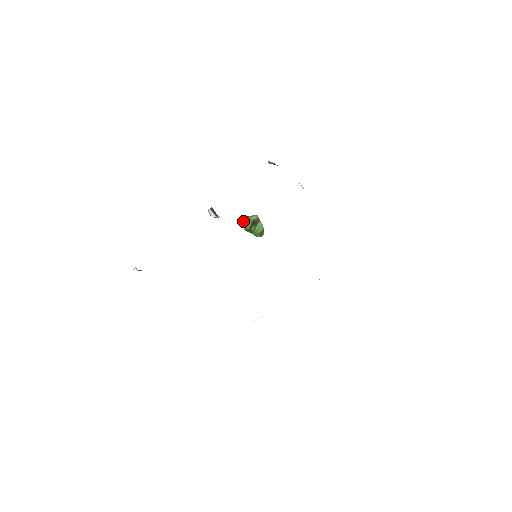
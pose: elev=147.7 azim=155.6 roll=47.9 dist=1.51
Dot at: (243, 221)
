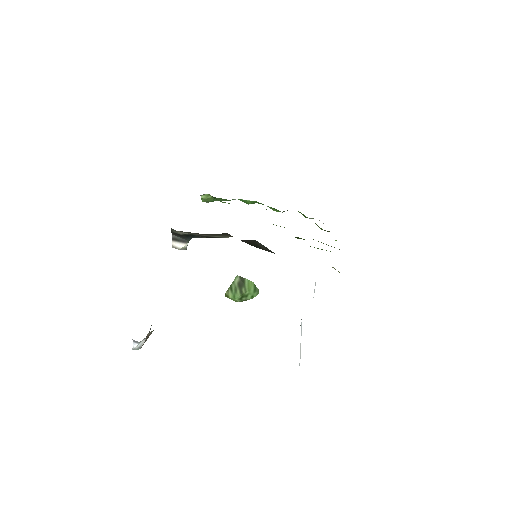
Dot at: (230, 294)
